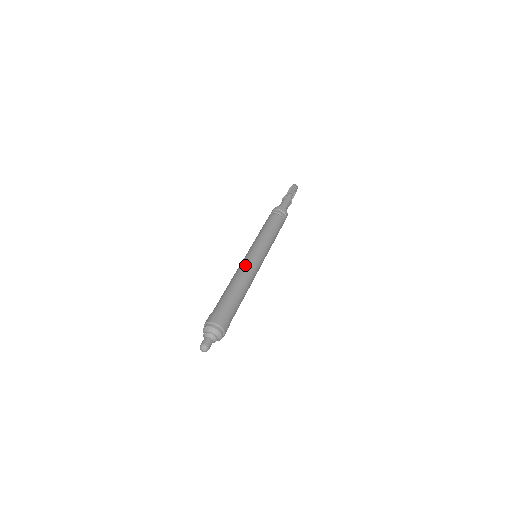
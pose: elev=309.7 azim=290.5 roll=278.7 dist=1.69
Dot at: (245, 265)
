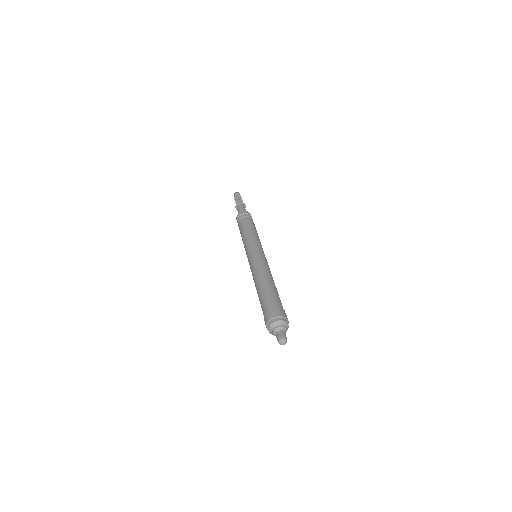
Dot at: (257, 265)
